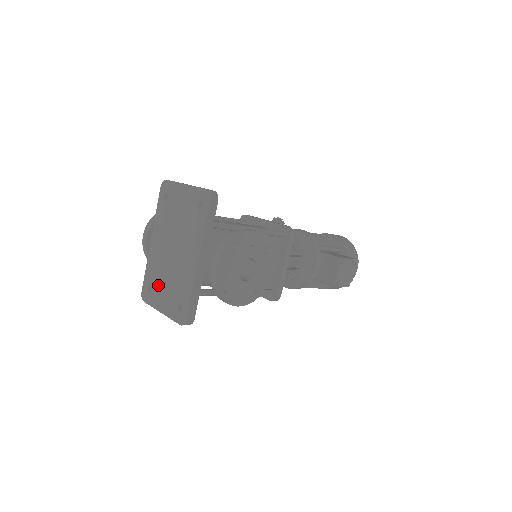
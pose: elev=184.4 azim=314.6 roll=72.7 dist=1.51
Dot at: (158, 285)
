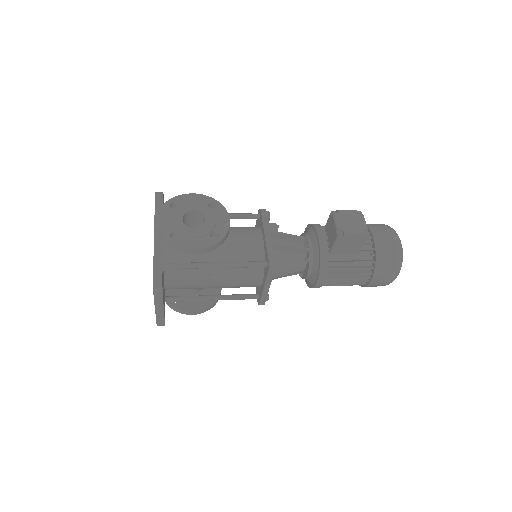
Dot at: occluded
